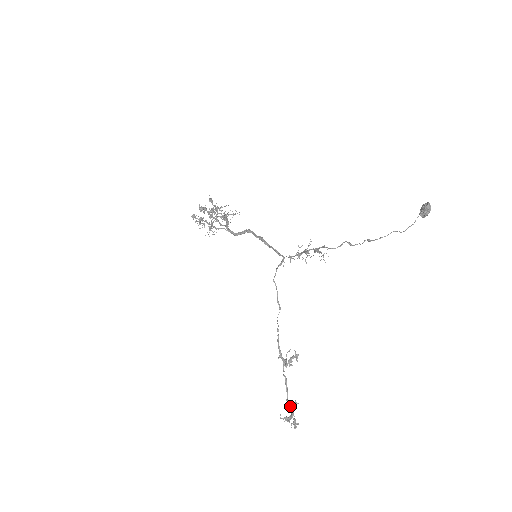
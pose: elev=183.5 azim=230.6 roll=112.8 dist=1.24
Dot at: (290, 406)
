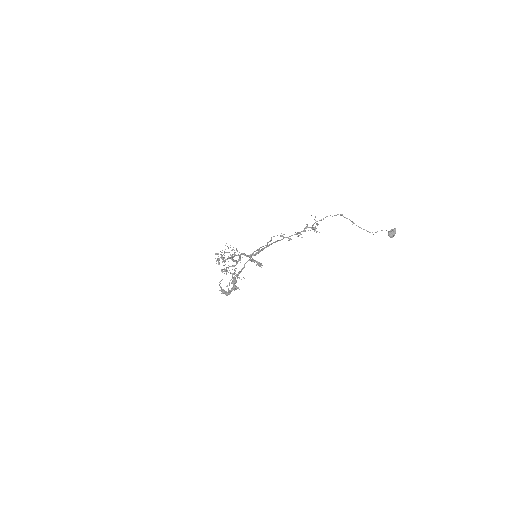
Dot at: (235, 279)
